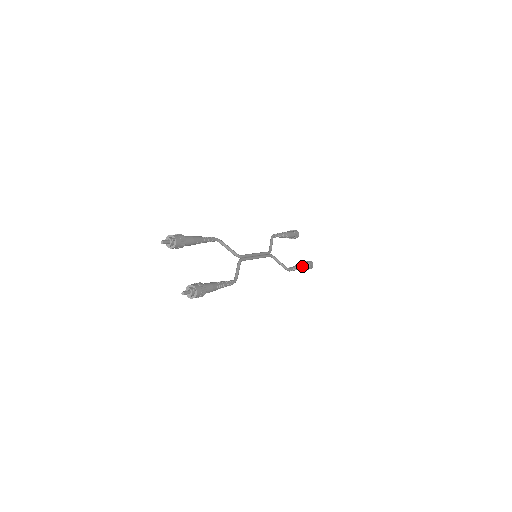
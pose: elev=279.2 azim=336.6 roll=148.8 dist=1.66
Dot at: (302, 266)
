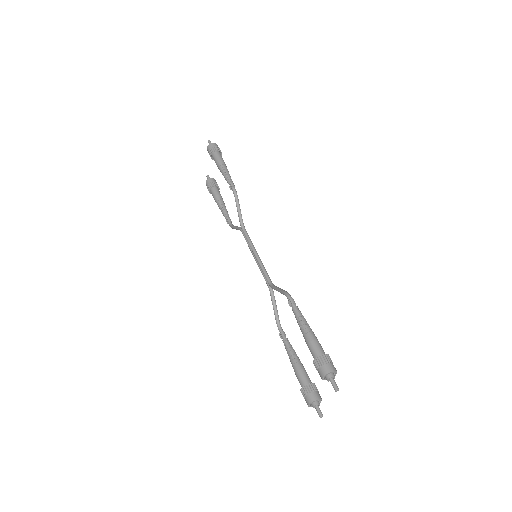
Dot at: (223, 202)
